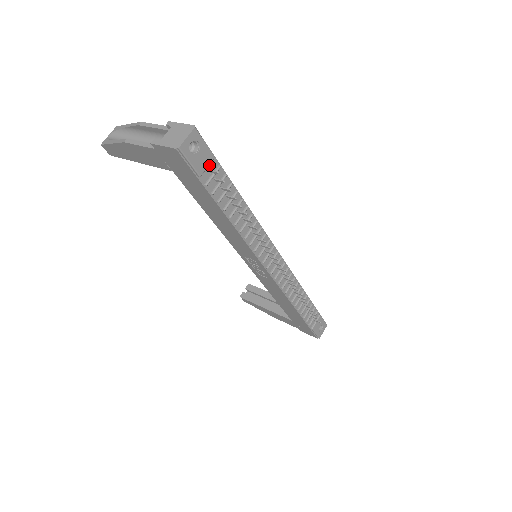
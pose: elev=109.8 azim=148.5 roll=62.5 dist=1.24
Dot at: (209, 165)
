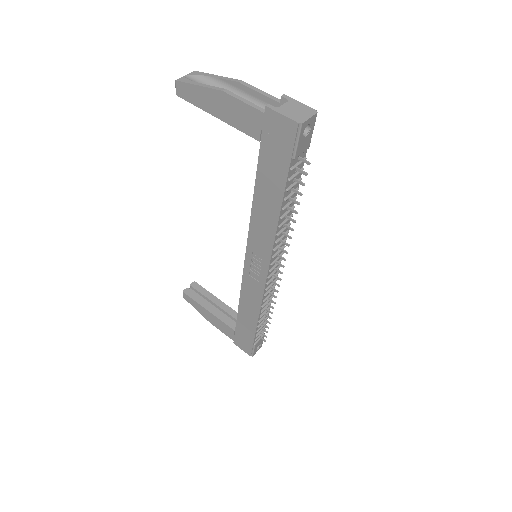
Dot at: (301, 152)
